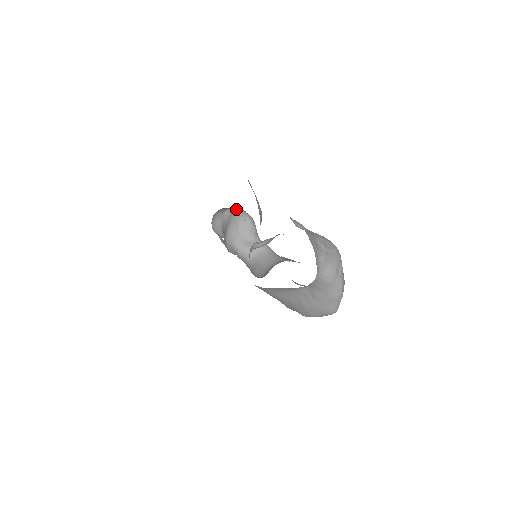
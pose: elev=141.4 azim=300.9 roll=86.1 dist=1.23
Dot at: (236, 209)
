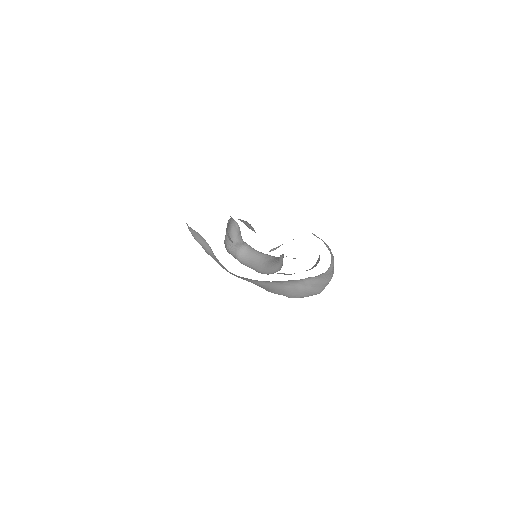
Dot at: (230, 216)
